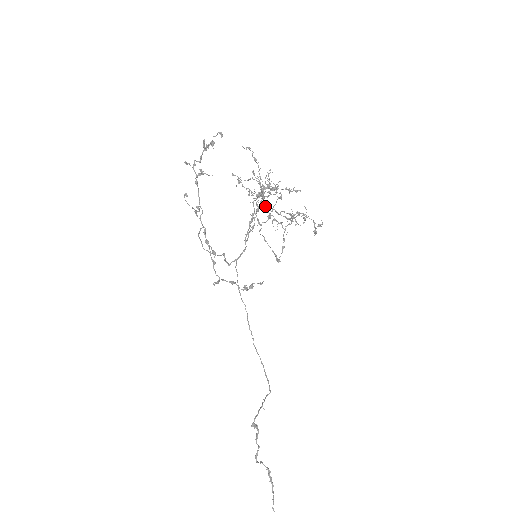
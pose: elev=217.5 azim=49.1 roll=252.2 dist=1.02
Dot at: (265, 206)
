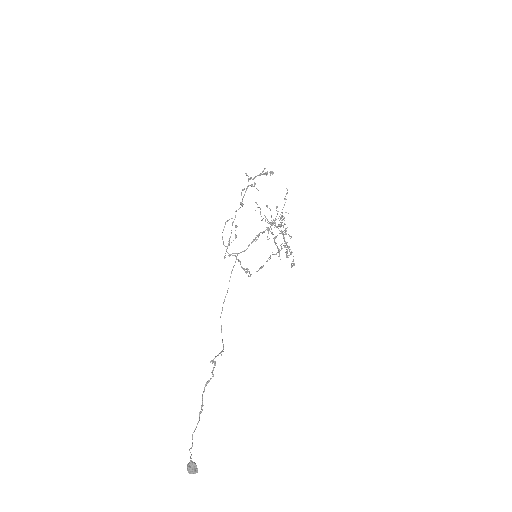
Dot at: occluded
